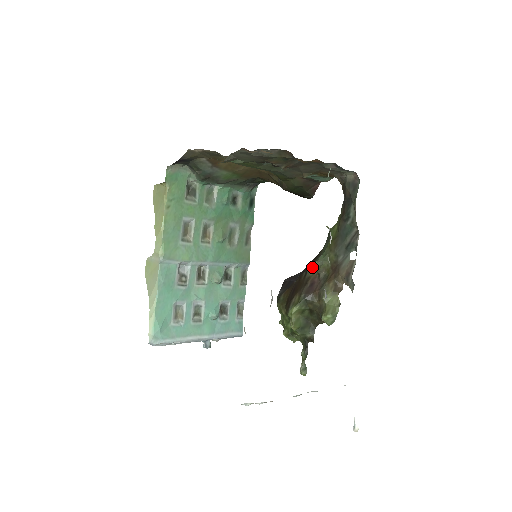
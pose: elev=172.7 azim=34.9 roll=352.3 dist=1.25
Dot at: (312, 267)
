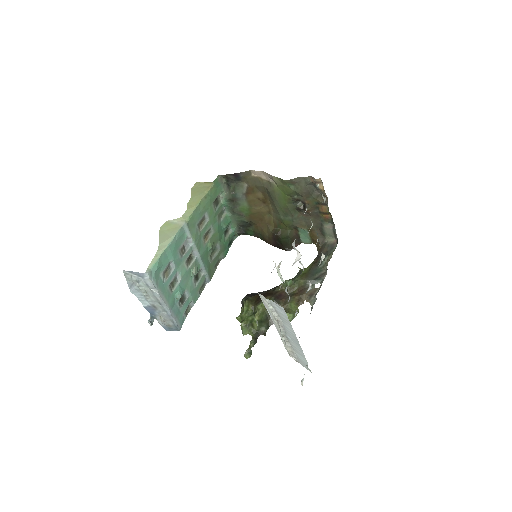
Dot at: (290, 281)
